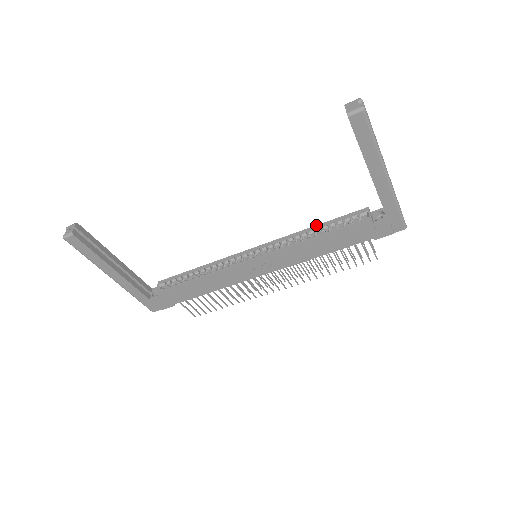
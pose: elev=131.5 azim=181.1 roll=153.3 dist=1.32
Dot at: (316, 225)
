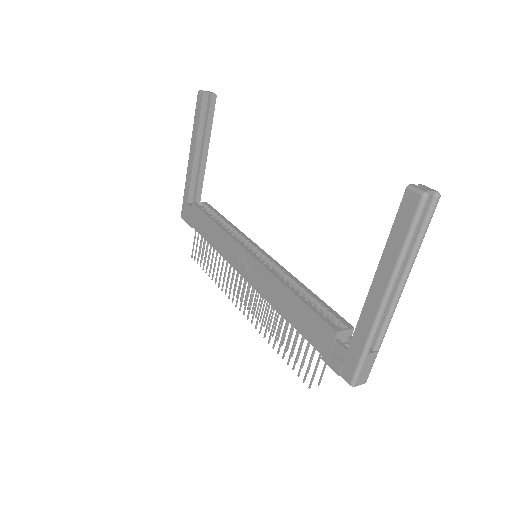
Dot at: occluded
